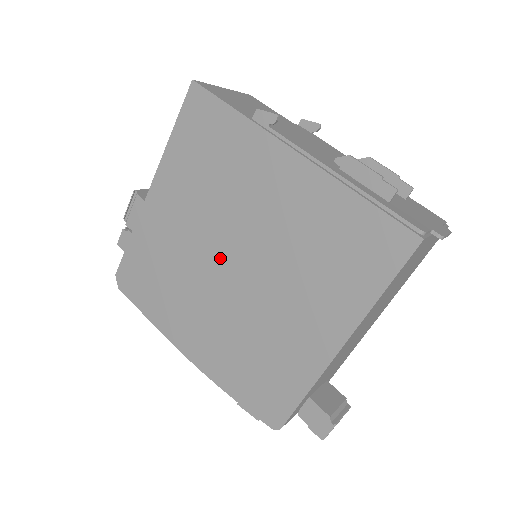
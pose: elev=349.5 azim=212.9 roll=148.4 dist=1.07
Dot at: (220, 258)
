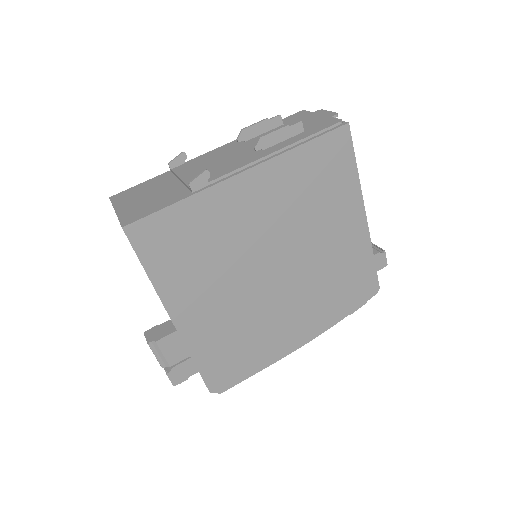
Dot at: (265, 278)
